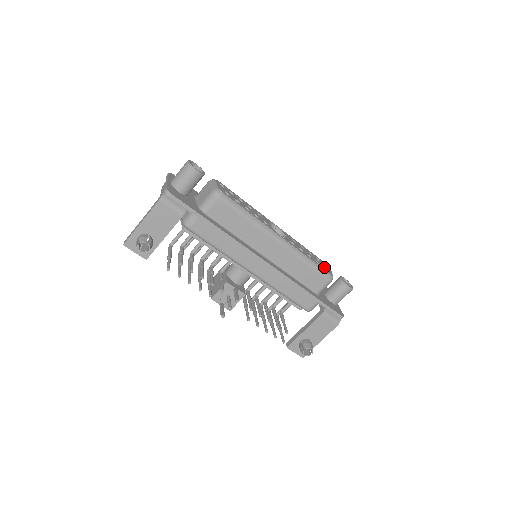
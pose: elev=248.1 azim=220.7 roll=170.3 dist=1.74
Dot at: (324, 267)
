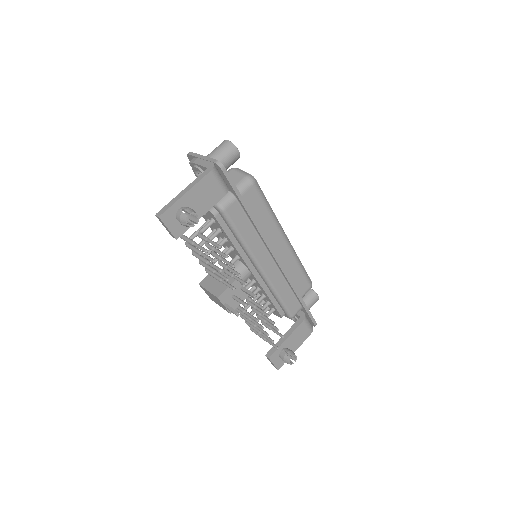
Dot at: occluded
